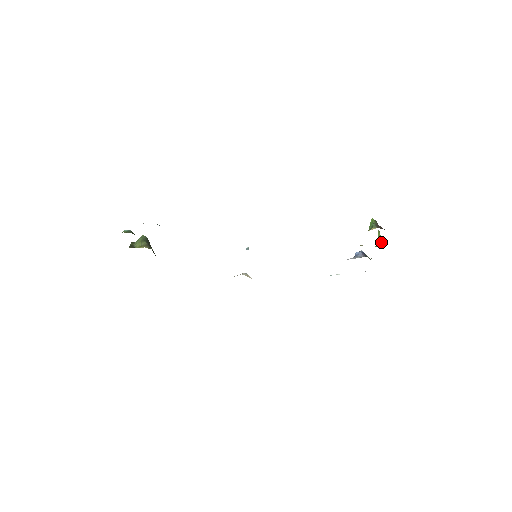
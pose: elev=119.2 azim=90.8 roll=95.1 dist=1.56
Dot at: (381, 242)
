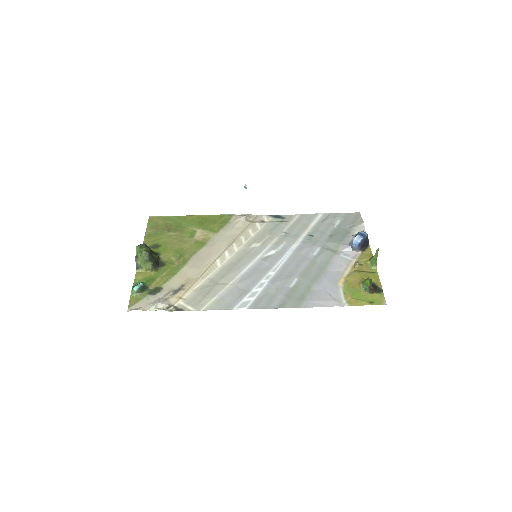
Dot at: (375, 265)
